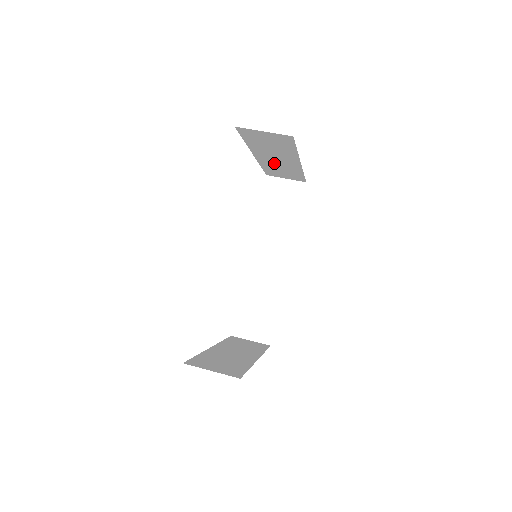
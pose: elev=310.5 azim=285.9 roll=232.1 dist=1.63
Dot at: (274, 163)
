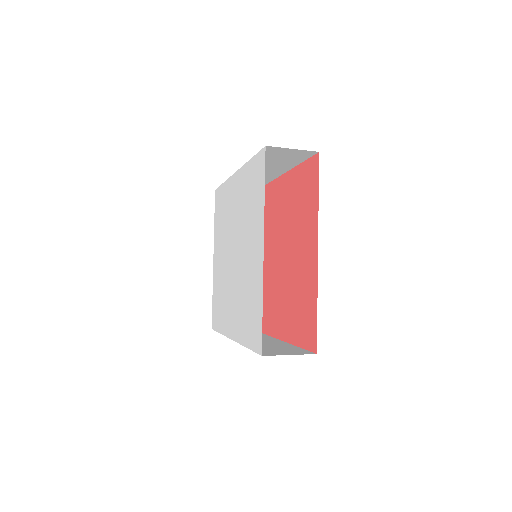
Dot at: occluded
